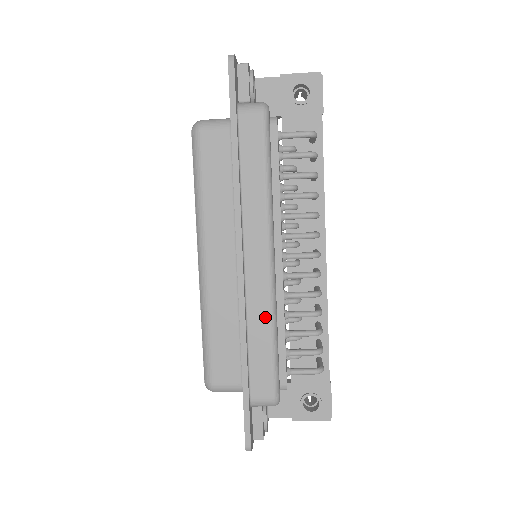
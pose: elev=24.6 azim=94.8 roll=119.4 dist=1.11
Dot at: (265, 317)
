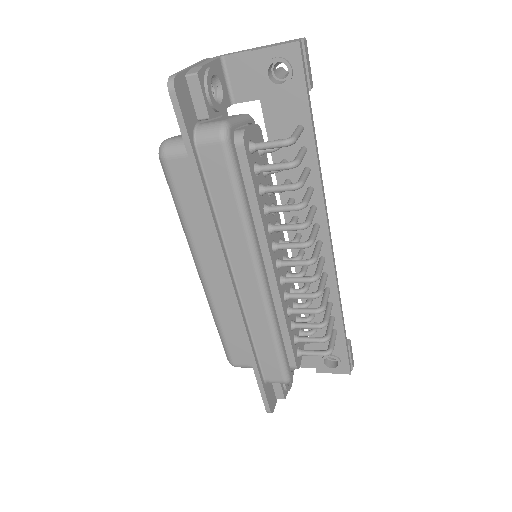
Dot at: (264, 325)
